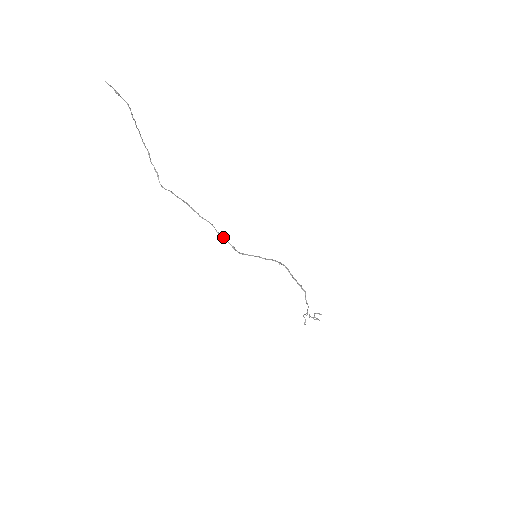
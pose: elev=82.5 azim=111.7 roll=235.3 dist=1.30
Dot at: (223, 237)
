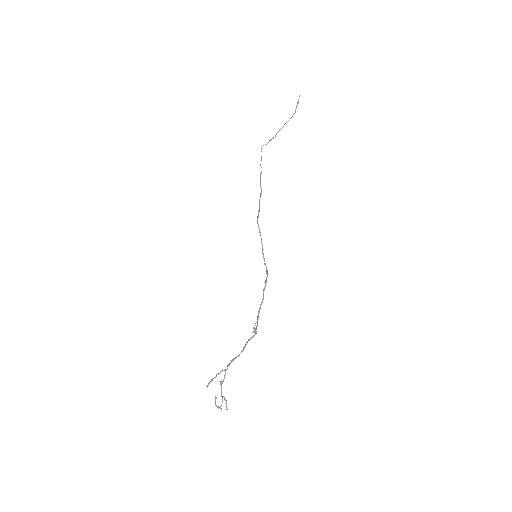
Dot at: (259, 205)
